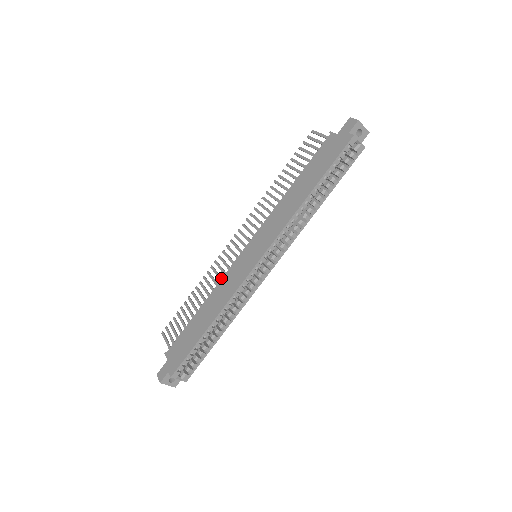
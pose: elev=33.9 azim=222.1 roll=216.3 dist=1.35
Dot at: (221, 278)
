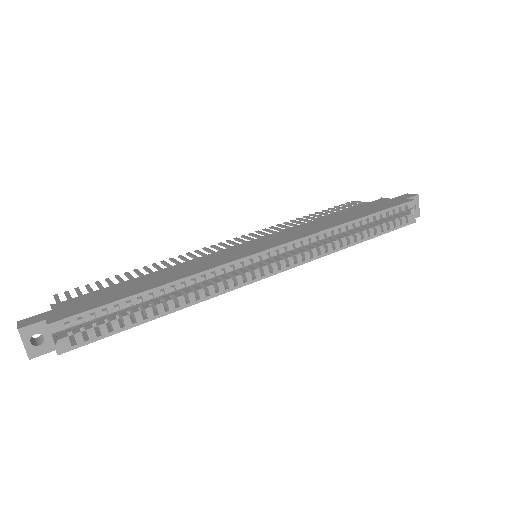
Dot at: occluded
